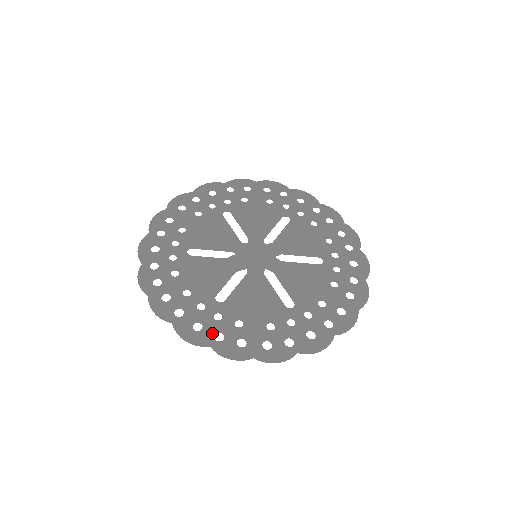
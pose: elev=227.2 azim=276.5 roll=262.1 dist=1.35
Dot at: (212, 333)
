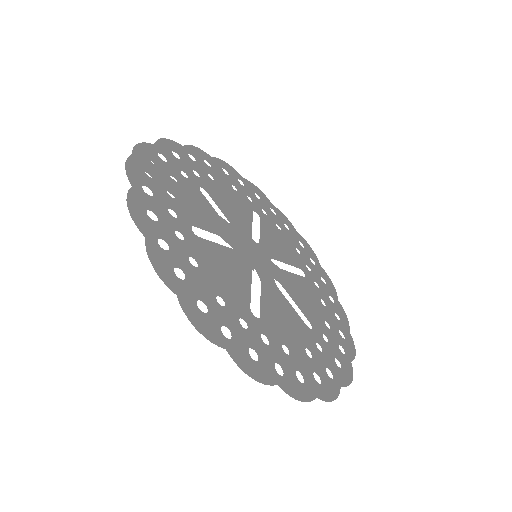
Dot at: (161, 234)
